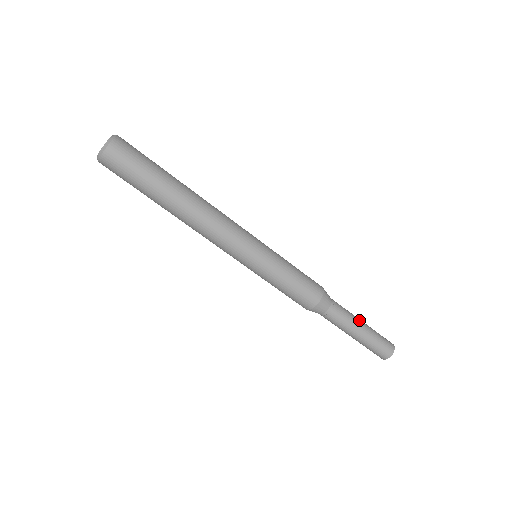
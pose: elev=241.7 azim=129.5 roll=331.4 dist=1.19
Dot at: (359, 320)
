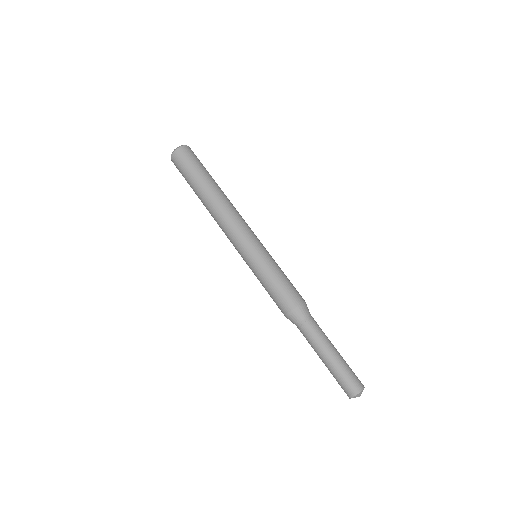
Dot at: (331, 346)
